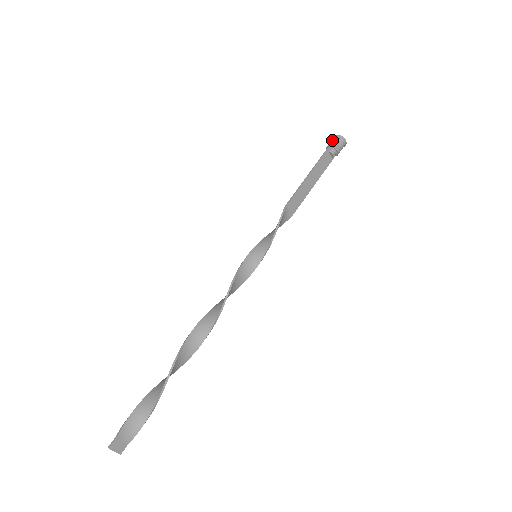
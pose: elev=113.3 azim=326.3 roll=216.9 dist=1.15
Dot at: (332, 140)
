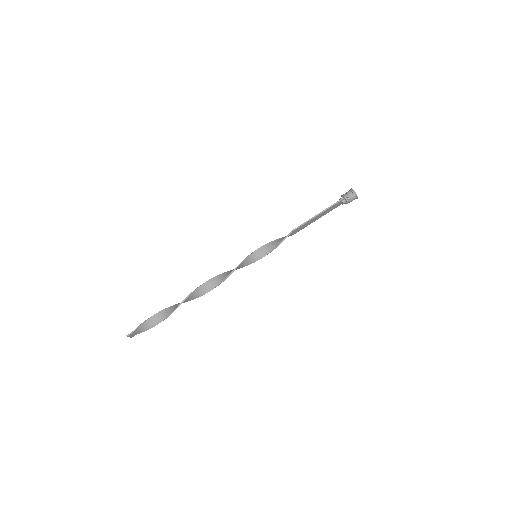
Dot at: (349, 193)
